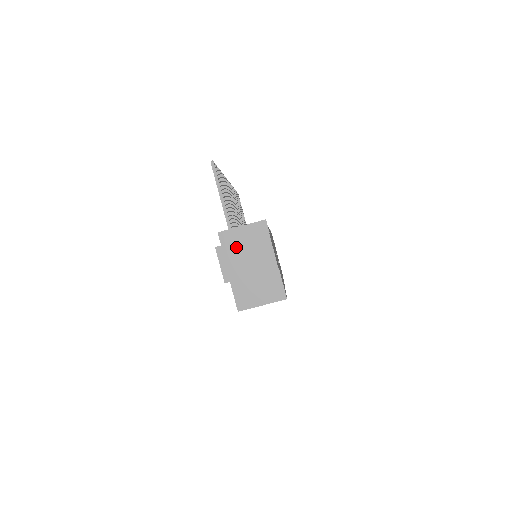
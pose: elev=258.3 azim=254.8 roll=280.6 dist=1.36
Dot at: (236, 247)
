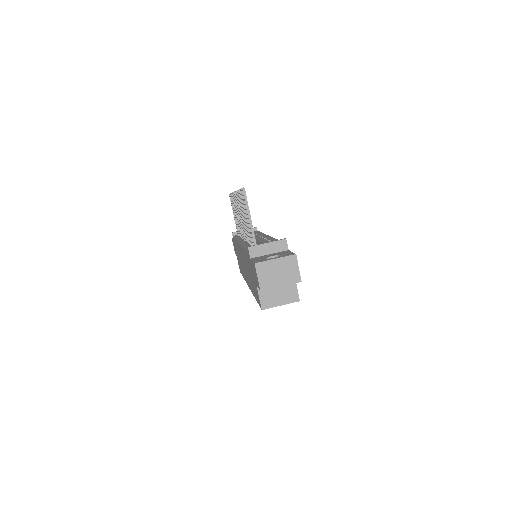
Dot at: (271, 264)
